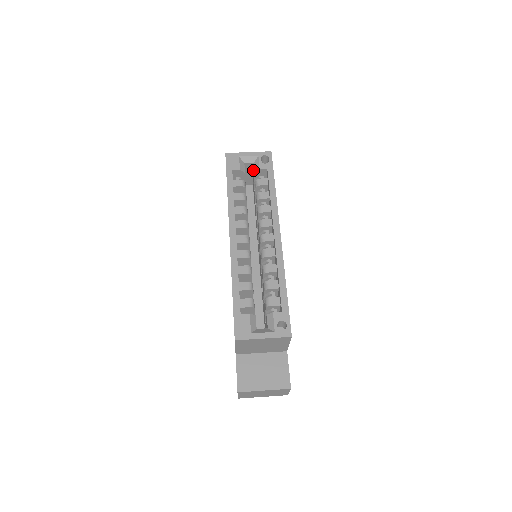
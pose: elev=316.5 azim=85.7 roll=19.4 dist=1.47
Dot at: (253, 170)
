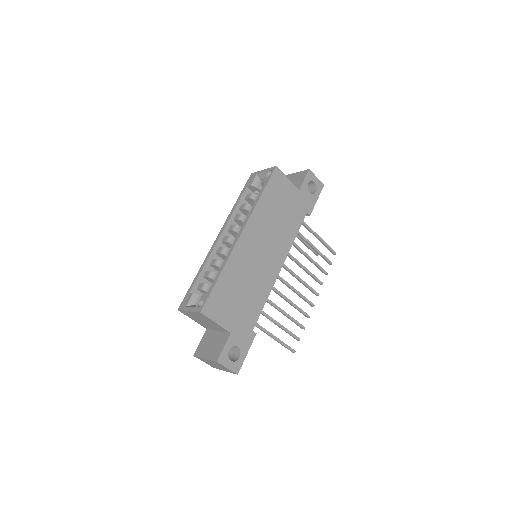
Dot at: occluded
